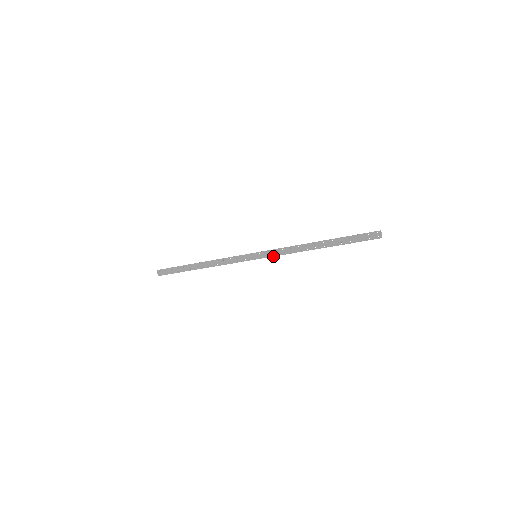
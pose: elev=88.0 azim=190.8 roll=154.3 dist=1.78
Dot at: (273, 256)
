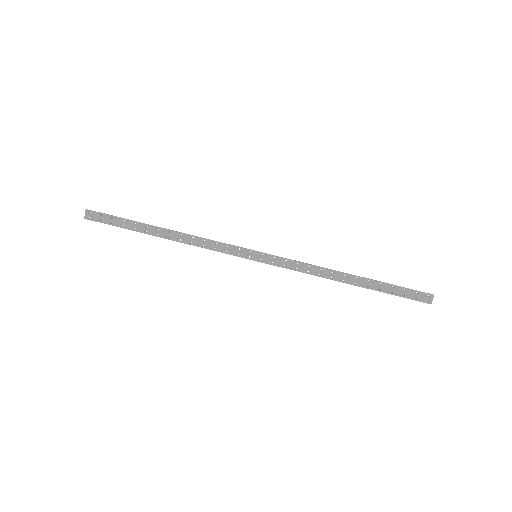
Dot at: (281, 266)
